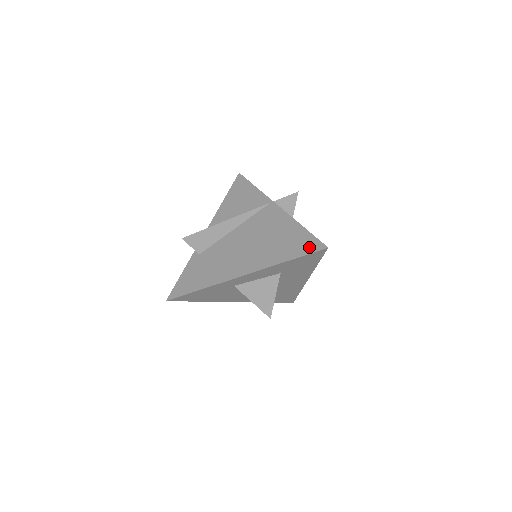
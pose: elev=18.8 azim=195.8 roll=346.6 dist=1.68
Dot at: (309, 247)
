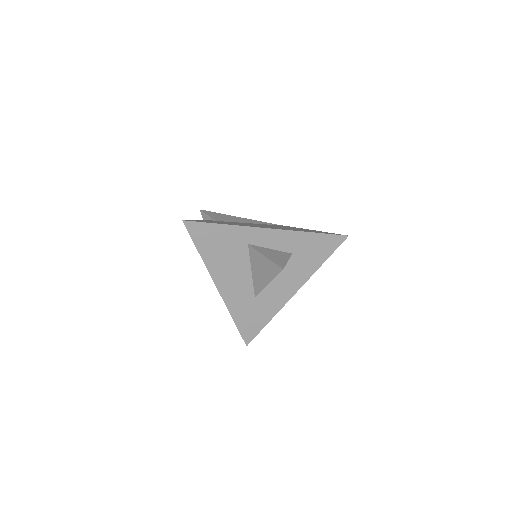
Dot at: (331, 233)
